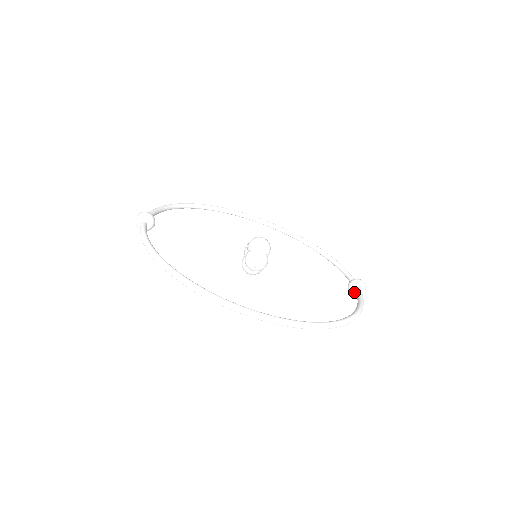
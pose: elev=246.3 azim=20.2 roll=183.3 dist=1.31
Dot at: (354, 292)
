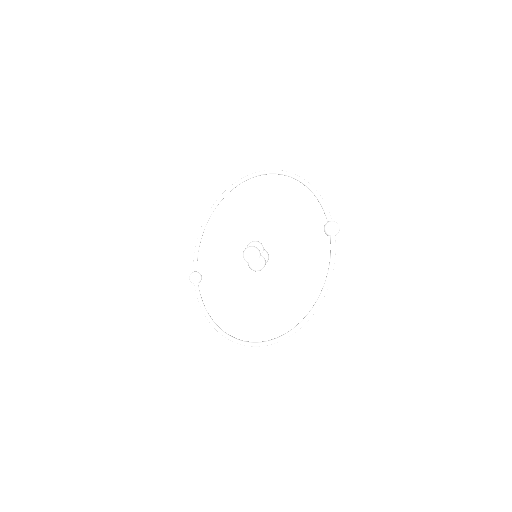
Dot at: occluded
